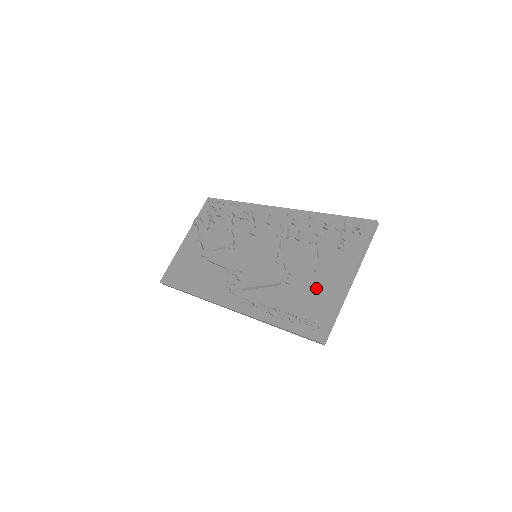
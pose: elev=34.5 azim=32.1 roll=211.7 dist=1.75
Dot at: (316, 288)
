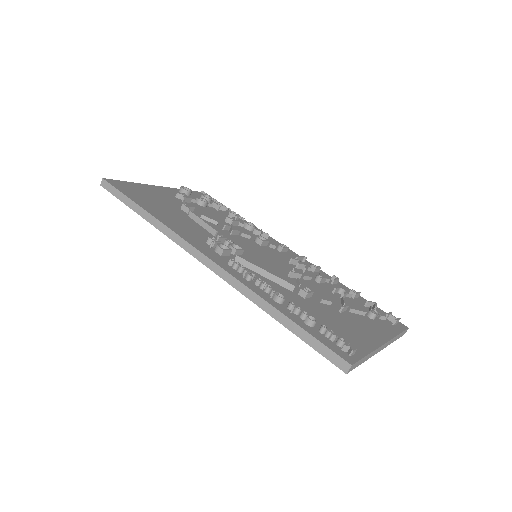
Dot at: (341, 322)
